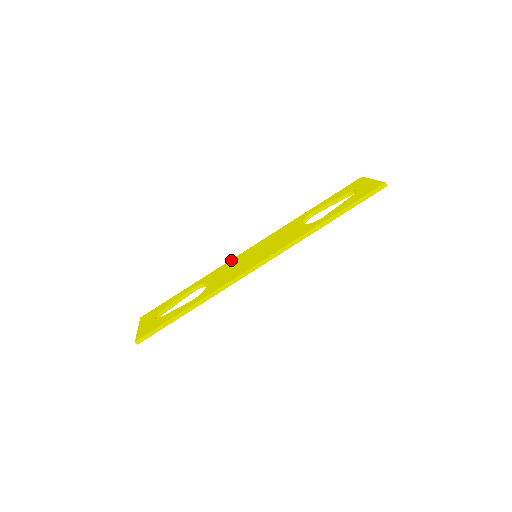
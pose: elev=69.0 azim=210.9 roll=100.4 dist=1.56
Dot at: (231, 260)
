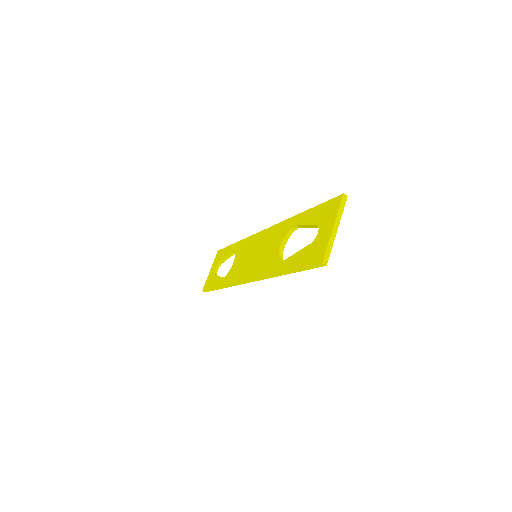
Dot at: (252, 236)
